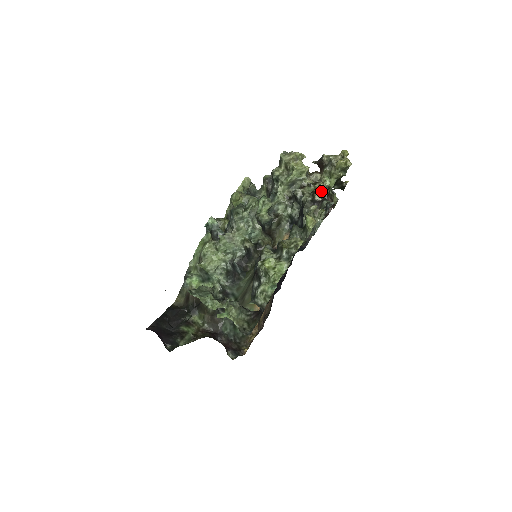
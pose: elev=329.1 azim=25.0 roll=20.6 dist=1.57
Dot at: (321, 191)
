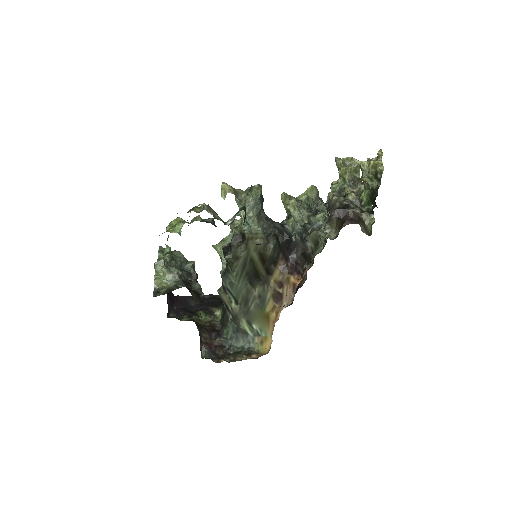
Dot at: (328, 194)
